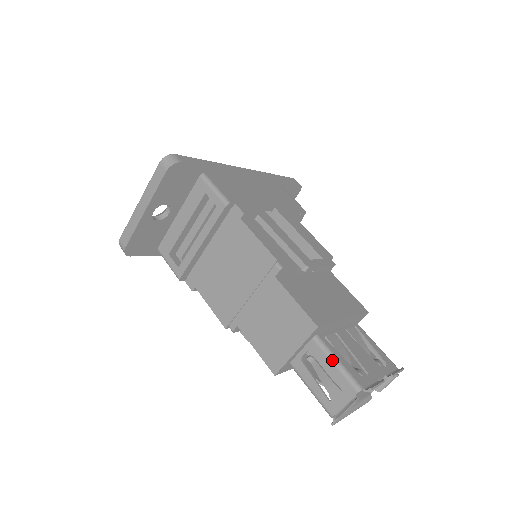
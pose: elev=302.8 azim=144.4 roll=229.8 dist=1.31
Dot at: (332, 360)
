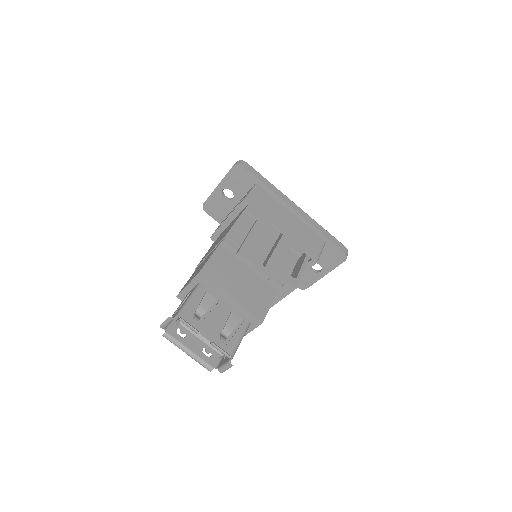
Dot at: (189, 297)
